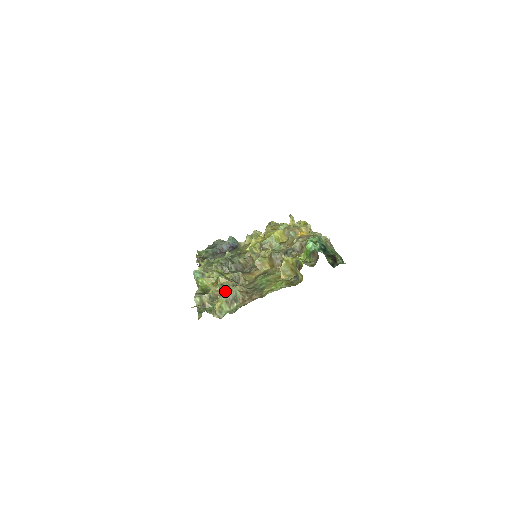
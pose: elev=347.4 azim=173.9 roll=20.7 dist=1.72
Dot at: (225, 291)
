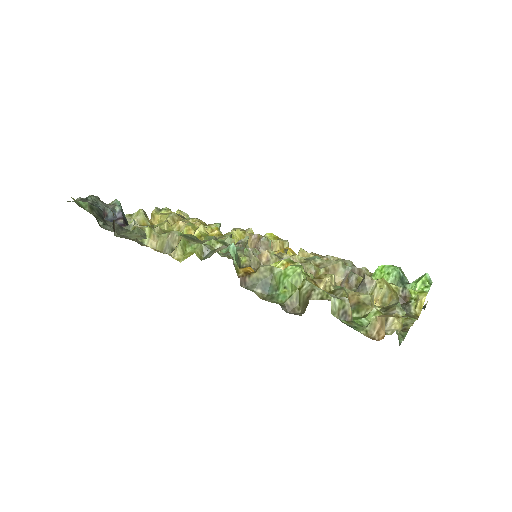
Dot at: (373, 302)
